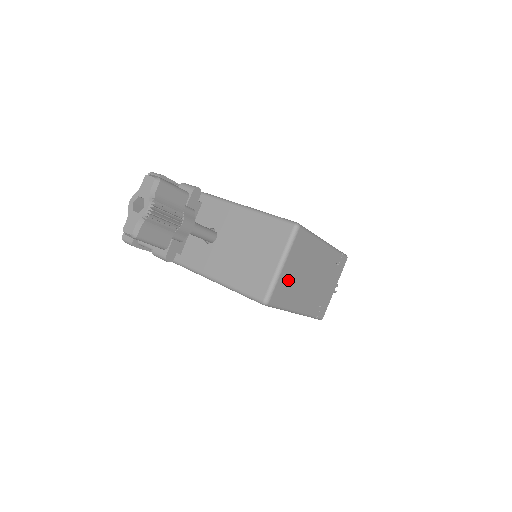
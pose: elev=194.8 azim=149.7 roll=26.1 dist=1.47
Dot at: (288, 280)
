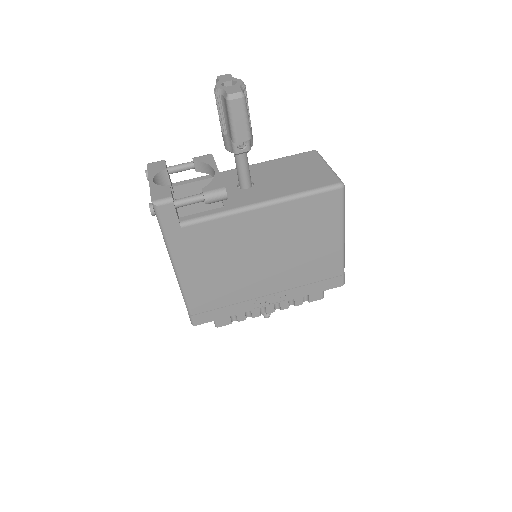
Dot at: occluded
